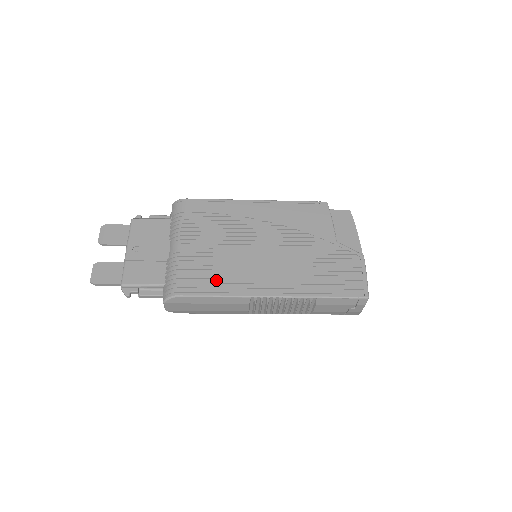
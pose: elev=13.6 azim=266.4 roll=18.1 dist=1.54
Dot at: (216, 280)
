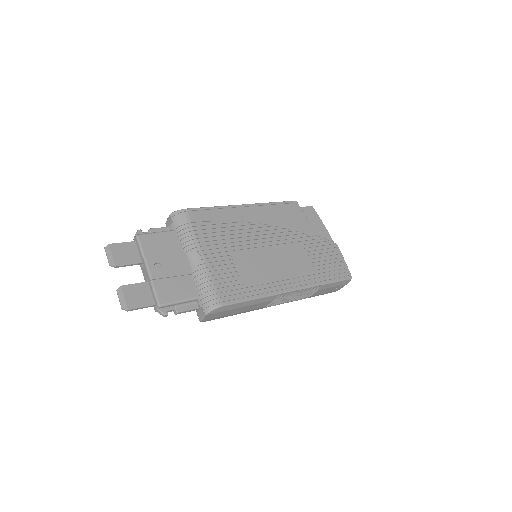
Dot at: (246, 285)
